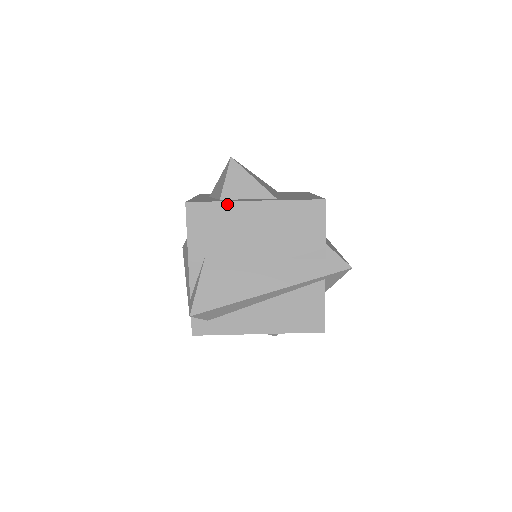
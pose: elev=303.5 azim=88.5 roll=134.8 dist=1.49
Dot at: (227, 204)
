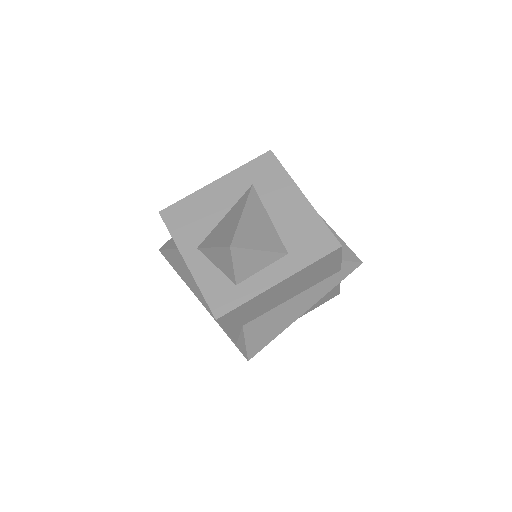
Dot at: (254, 299)
